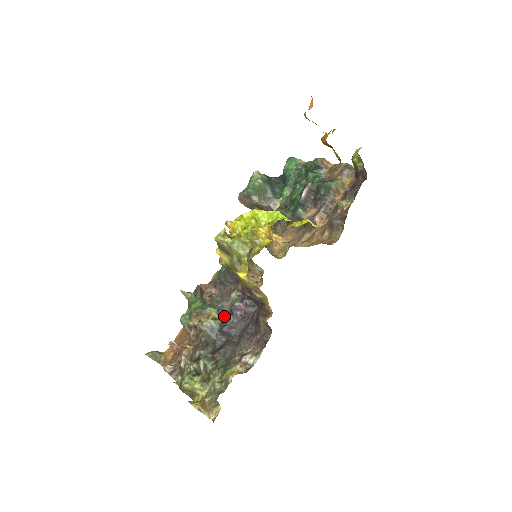
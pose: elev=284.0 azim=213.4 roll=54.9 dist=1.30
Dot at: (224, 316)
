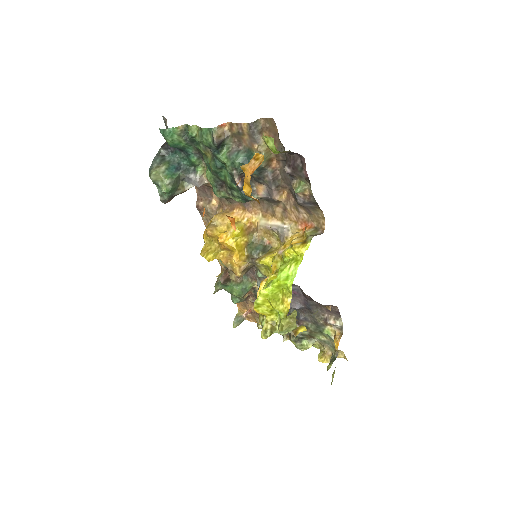
Dot at: occluded
